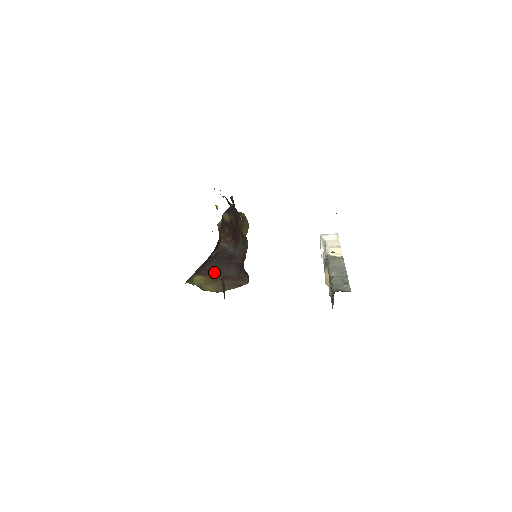
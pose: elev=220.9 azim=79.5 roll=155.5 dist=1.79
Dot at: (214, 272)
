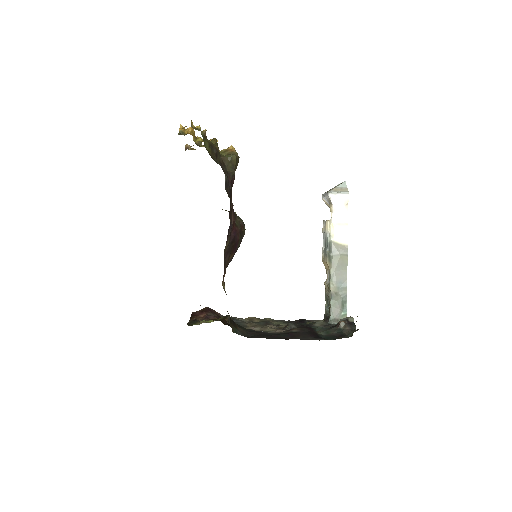
Dot at: occluded
